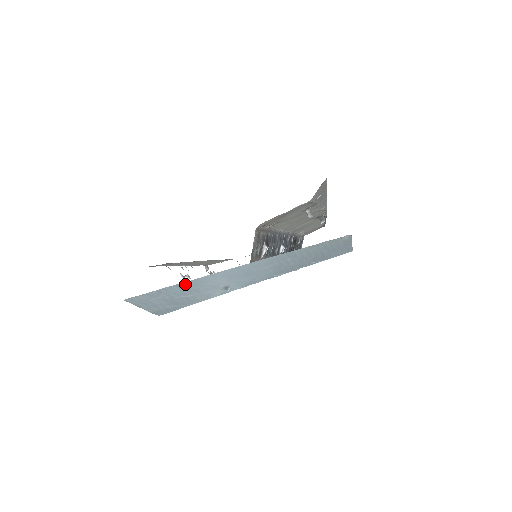
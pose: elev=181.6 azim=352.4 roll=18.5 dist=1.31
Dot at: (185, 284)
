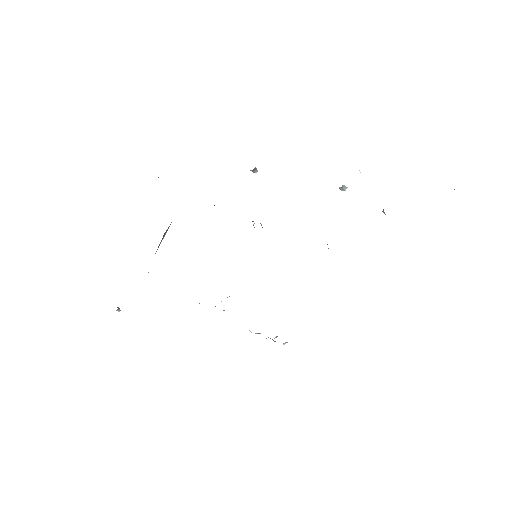
Dot at: occluded
